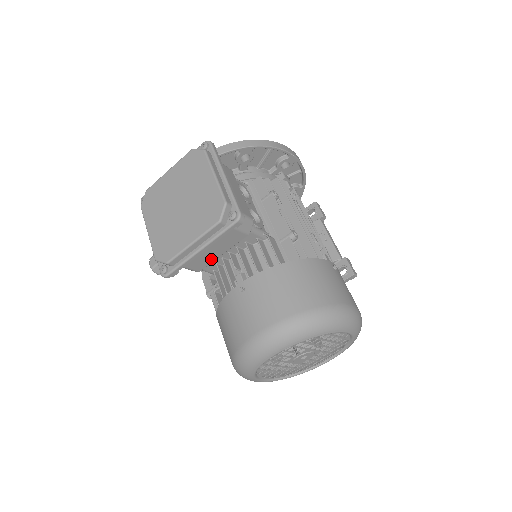
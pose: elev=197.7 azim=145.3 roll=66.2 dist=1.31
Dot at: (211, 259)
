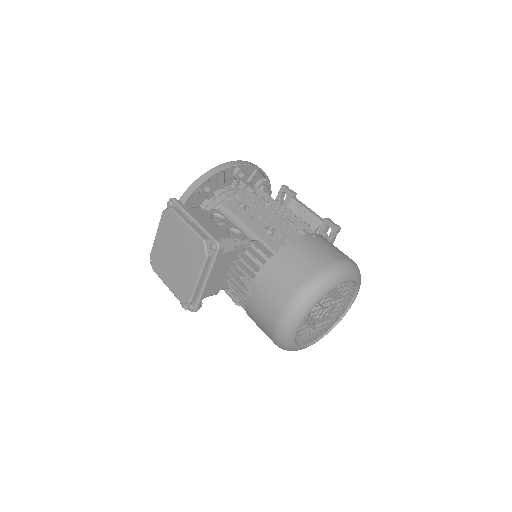
Dot at: (220, 281)
